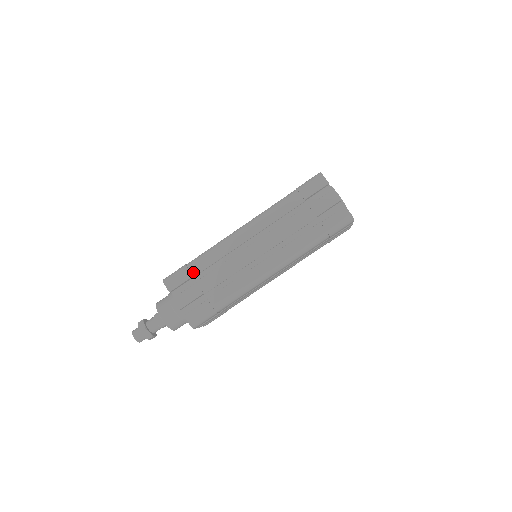
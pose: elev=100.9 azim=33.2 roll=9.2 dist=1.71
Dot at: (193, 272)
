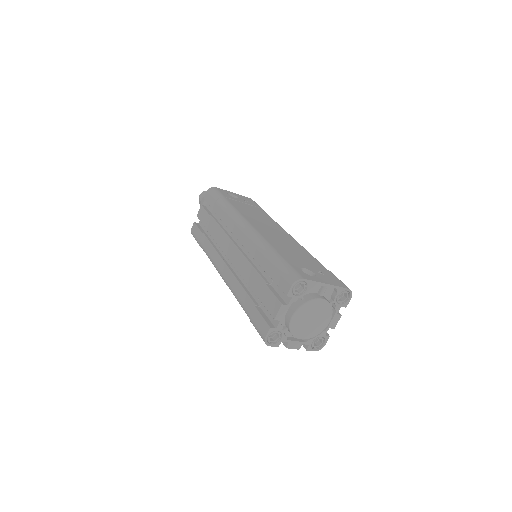
Dot at: (215, 207)
